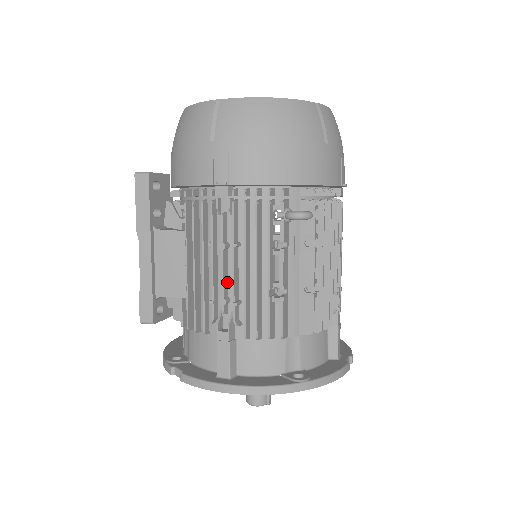
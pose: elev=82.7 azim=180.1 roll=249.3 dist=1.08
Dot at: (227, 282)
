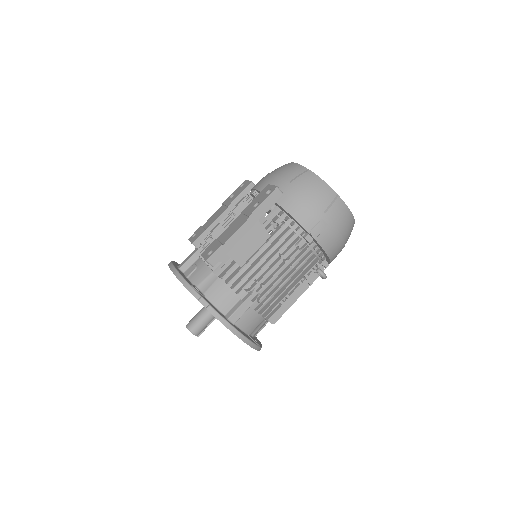
Dot at: (270, 277)
